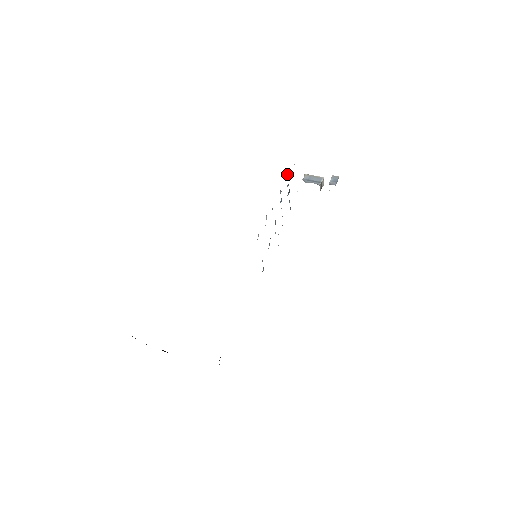
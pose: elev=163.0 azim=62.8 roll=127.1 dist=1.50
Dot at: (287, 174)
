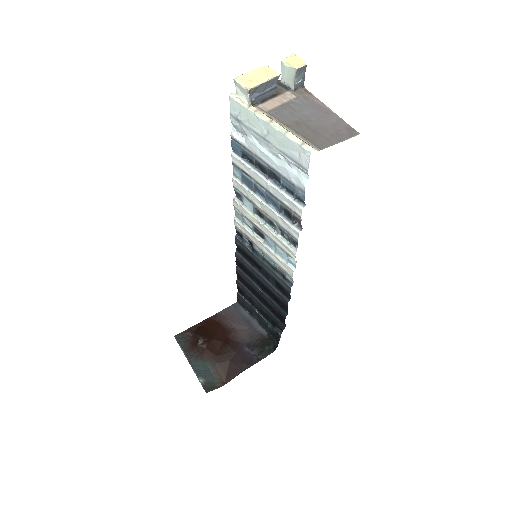
Dot at: (299, 198)
